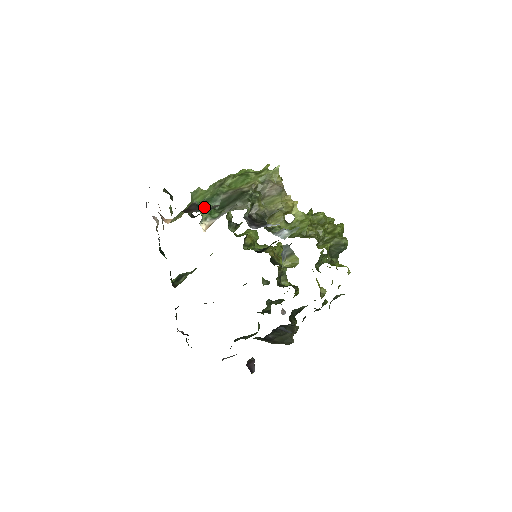
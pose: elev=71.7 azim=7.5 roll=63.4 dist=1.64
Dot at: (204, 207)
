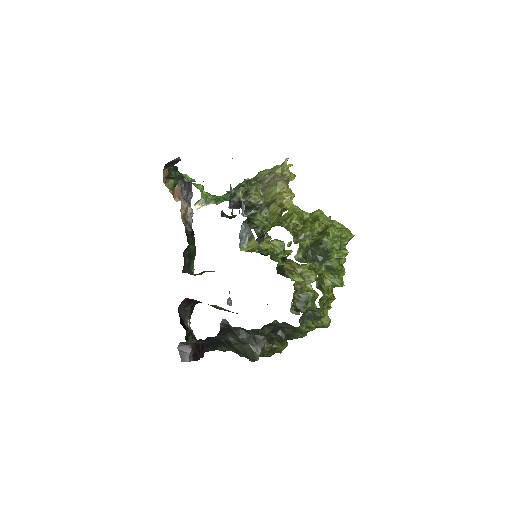
Dot at: (191, 181)
